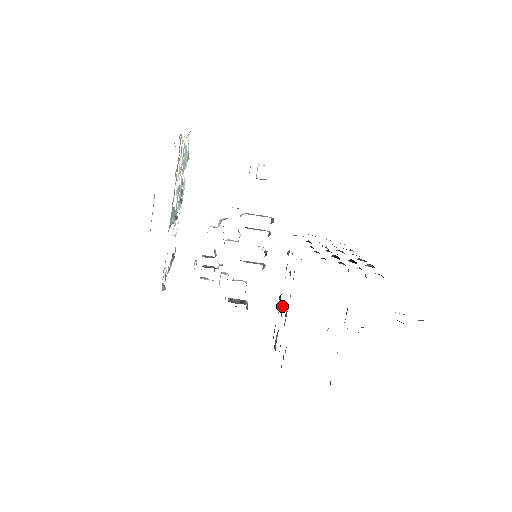
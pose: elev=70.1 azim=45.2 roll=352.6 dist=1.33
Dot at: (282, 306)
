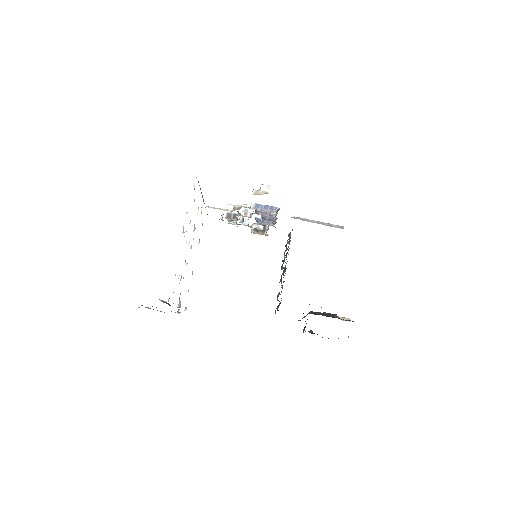
Dot at: (284, 258)
